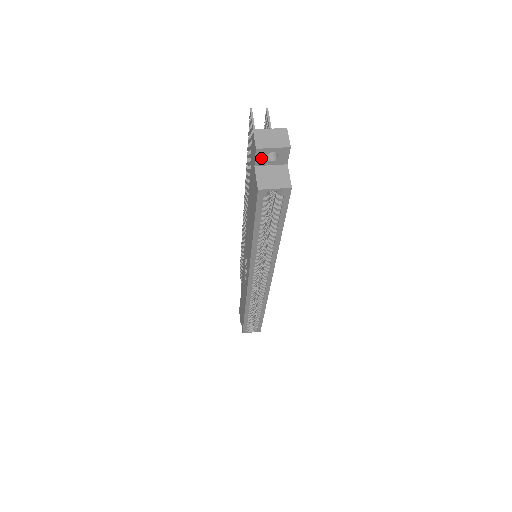
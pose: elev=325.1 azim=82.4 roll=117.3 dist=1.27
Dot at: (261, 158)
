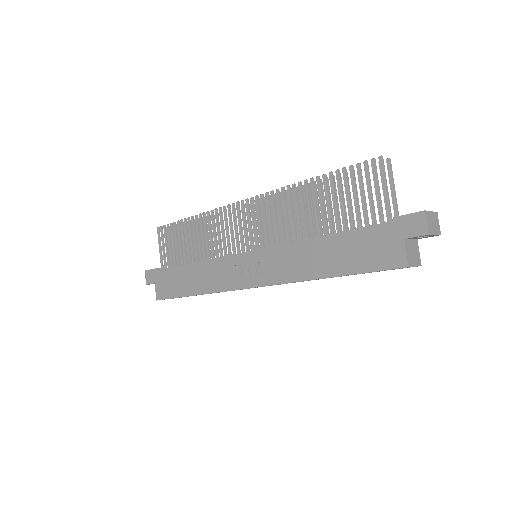
Dot at: (417, 237)
